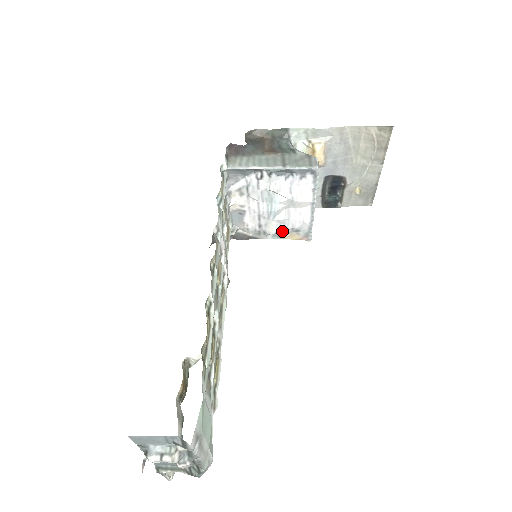
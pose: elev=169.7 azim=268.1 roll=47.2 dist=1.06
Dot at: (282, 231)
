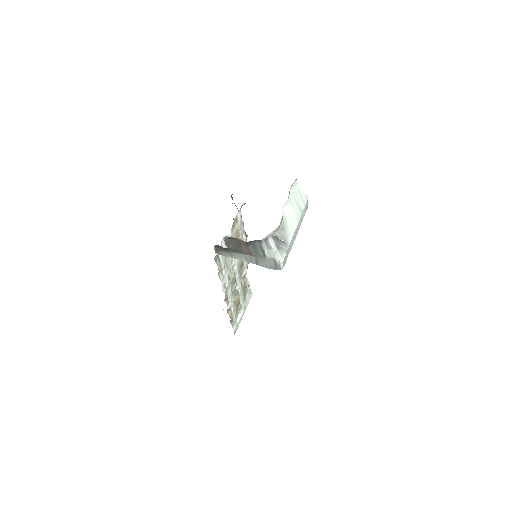
Dot at: occluded
